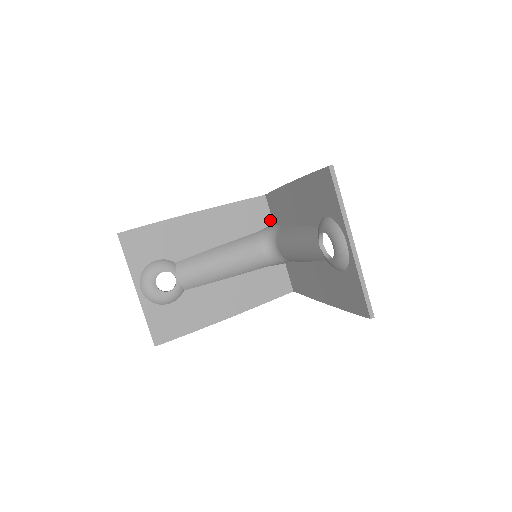
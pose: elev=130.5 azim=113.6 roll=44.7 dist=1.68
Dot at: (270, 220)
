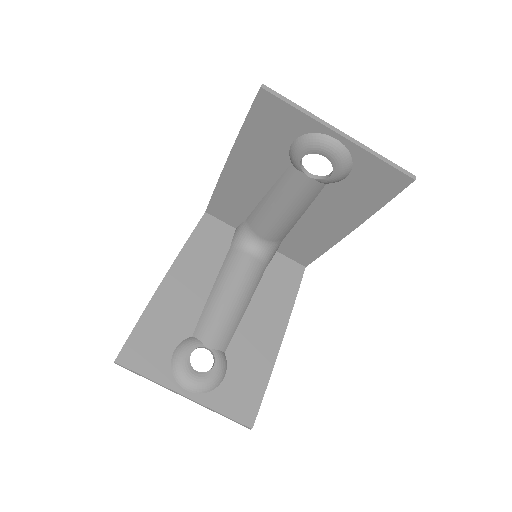
Dot at: (230, 228)
